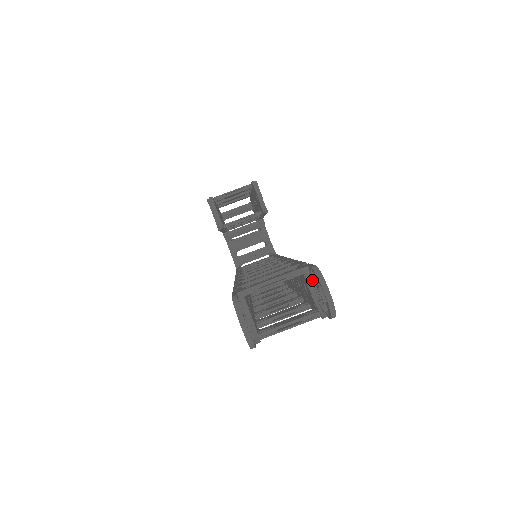
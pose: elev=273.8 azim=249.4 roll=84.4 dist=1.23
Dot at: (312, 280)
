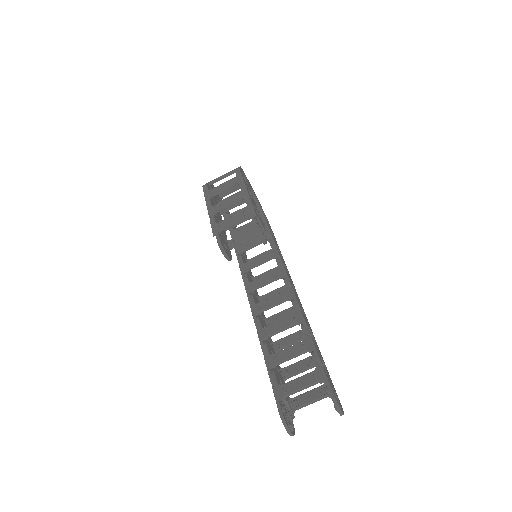
Dot at: occluded
